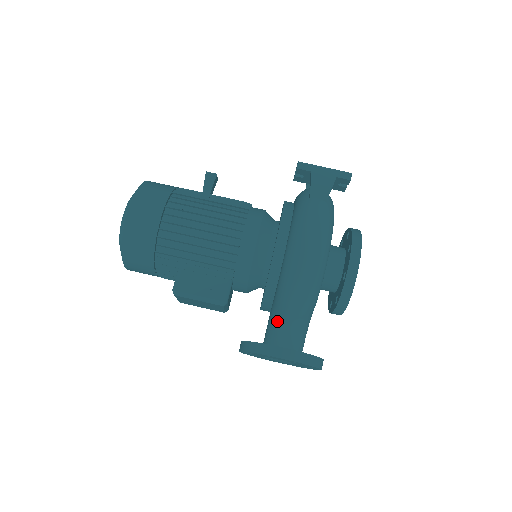
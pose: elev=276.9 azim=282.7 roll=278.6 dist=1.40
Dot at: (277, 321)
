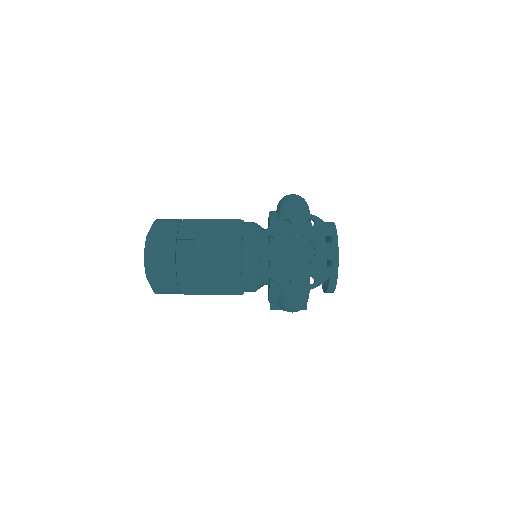
Dot at: occluded
